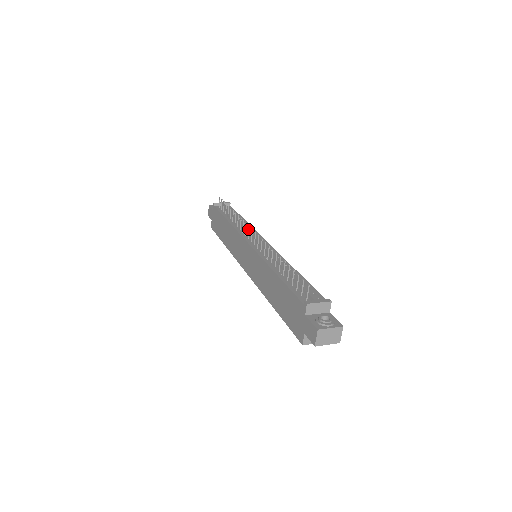
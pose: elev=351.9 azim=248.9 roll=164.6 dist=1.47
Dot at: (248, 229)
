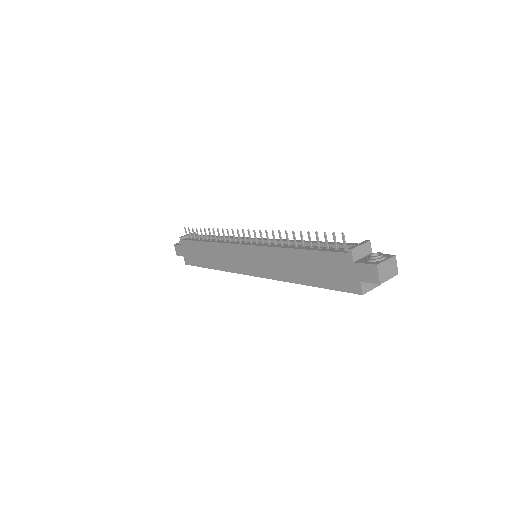
Dot at: (237, 233)
